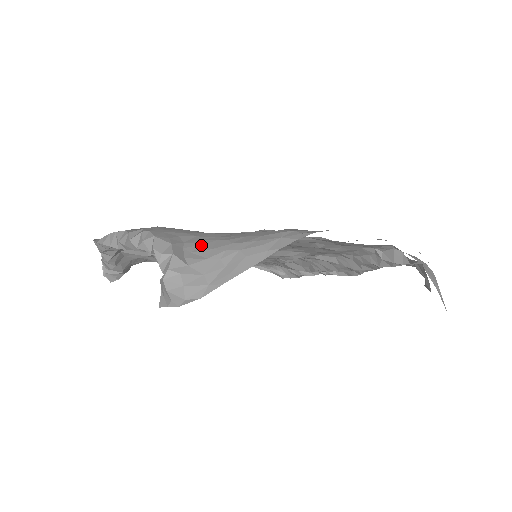
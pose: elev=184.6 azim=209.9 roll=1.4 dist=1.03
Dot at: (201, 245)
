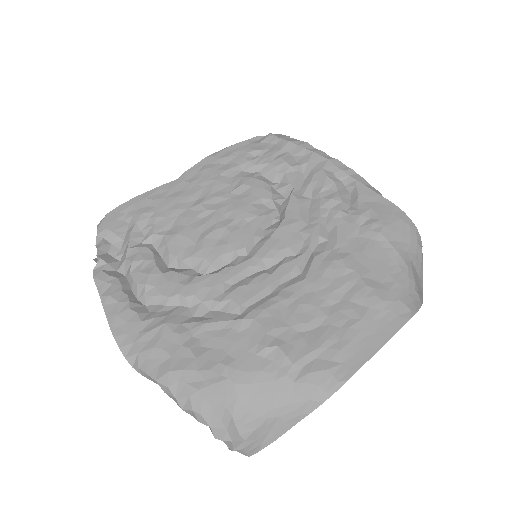
Dot at: (247, 415)
